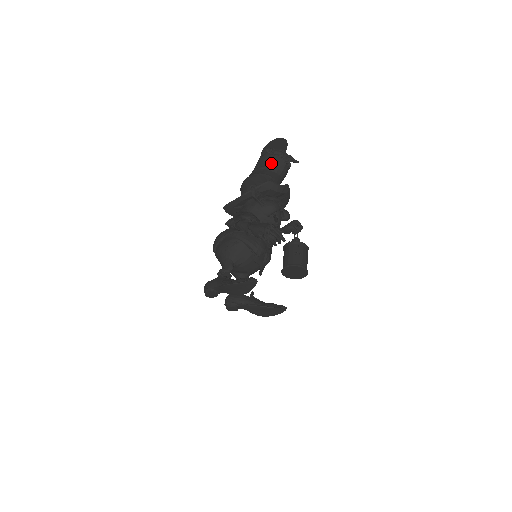
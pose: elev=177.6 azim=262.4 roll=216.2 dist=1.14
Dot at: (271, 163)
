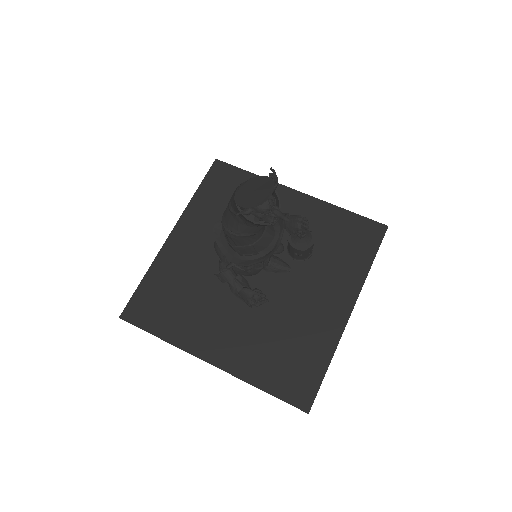
Dot at: (249, 222)
